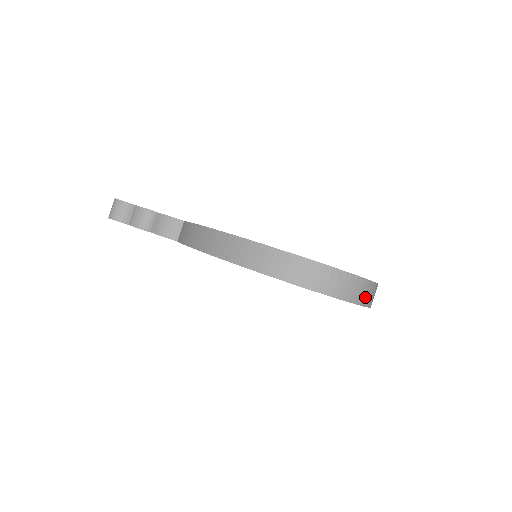
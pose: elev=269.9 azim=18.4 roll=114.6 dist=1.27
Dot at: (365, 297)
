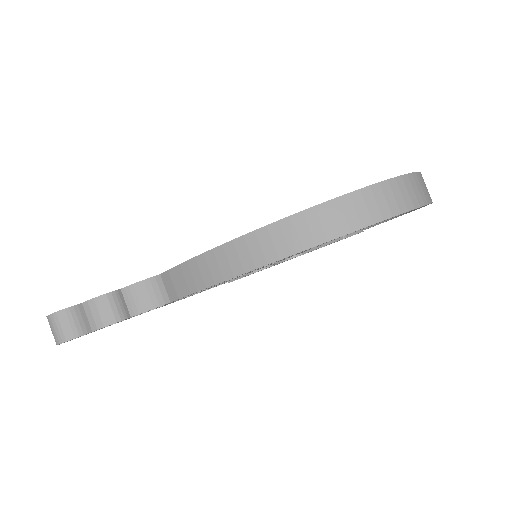
Dot at: occluded
